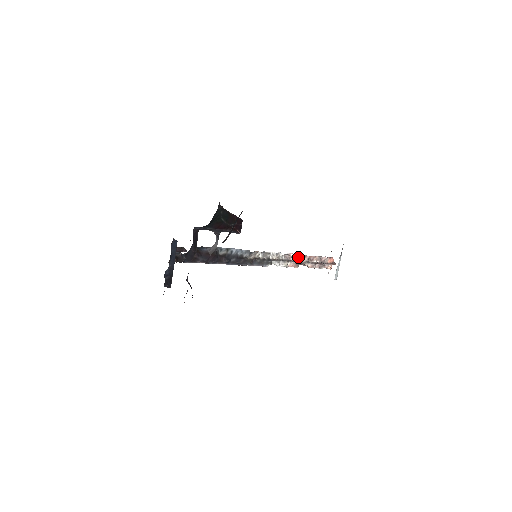
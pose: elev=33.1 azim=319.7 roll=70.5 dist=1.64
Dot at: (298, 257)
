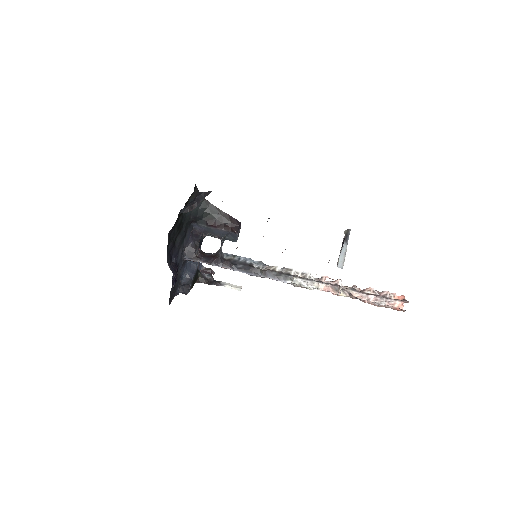
Dot at: (337, 282)
